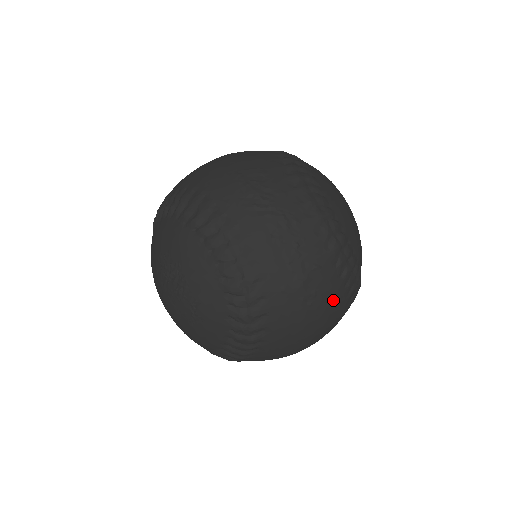
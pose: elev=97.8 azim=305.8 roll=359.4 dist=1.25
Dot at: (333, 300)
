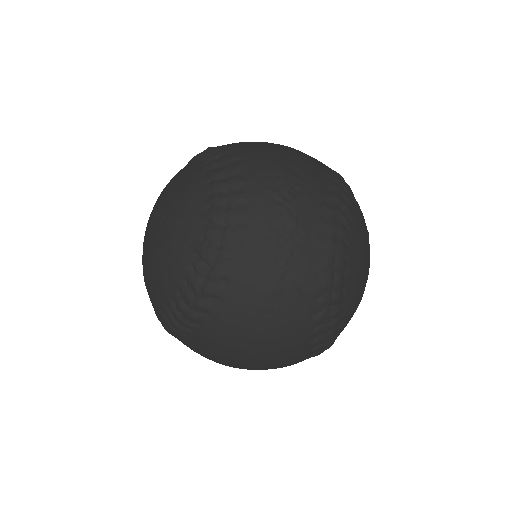
Dot at: (292, 333)
